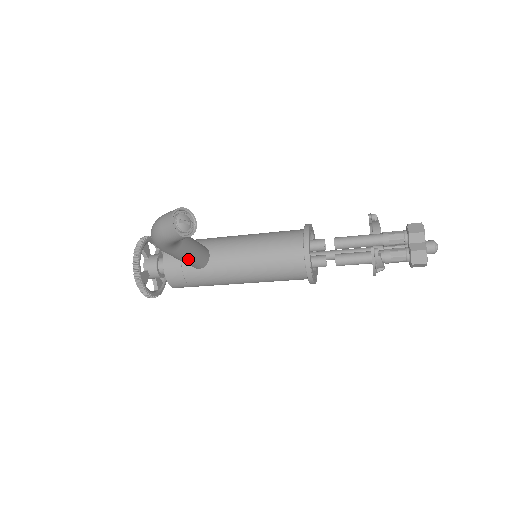
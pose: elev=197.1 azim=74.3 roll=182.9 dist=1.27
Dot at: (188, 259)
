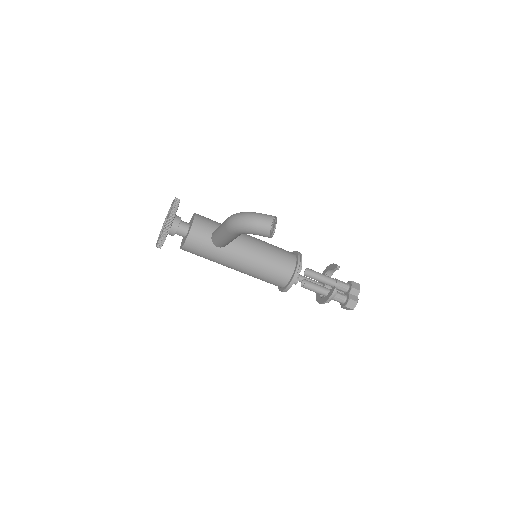
Dot at: (229, 241)
